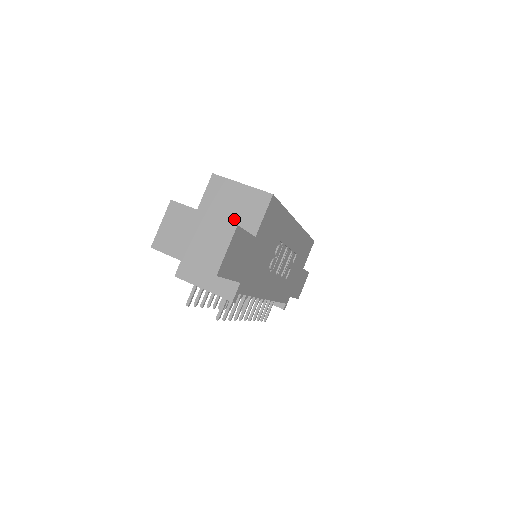
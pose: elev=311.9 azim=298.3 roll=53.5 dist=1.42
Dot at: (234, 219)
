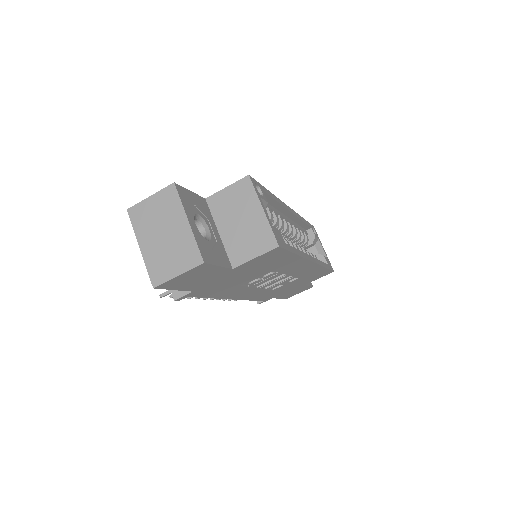
Dot at: (230, 235)
